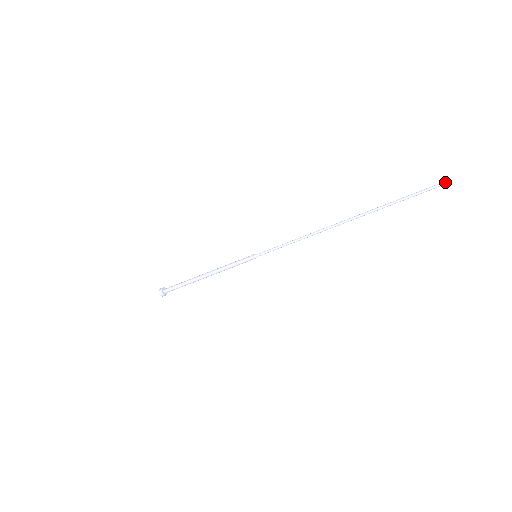
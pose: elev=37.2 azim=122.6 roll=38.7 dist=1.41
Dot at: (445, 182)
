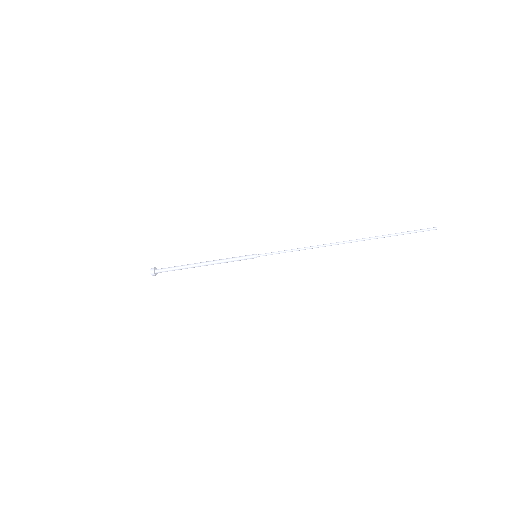
Dot at: (433, 229)
